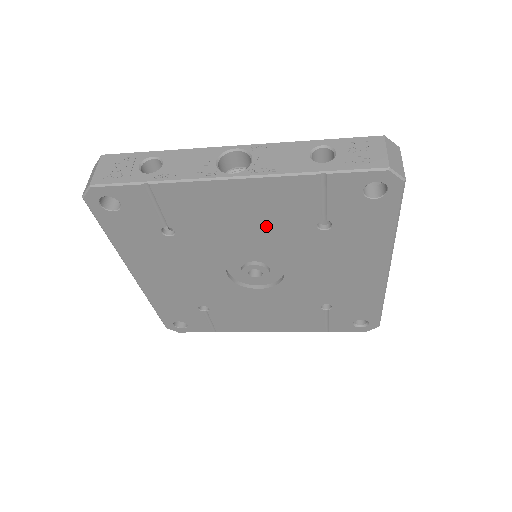
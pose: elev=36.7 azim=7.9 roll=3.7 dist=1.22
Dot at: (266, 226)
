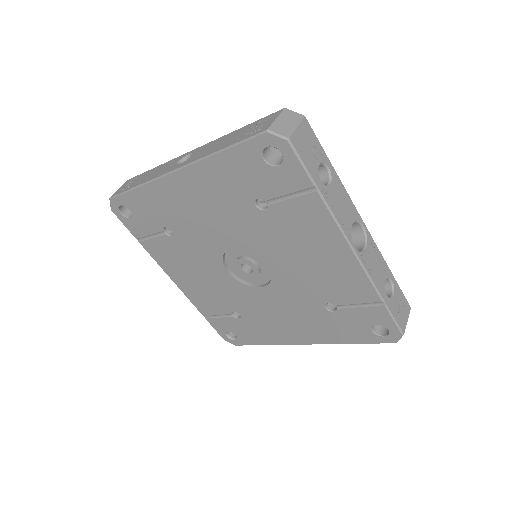
Dot at: (310, 273)
